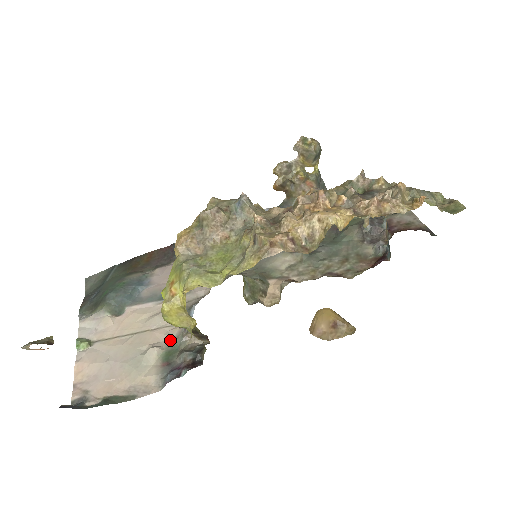
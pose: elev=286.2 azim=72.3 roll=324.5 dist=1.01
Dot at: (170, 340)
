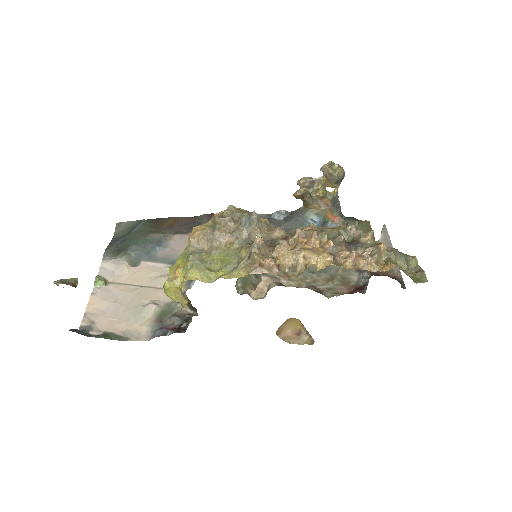
Dot at: (168, 302)
